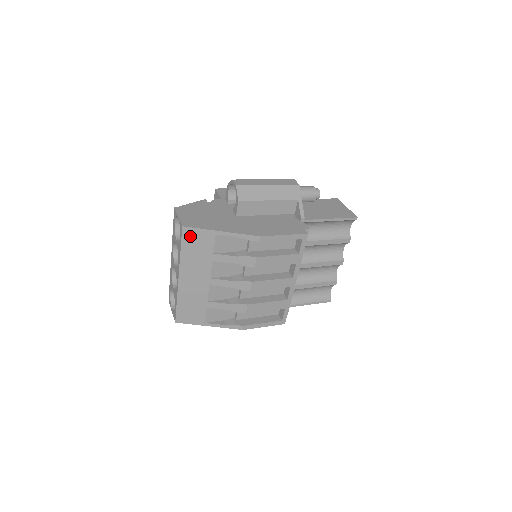
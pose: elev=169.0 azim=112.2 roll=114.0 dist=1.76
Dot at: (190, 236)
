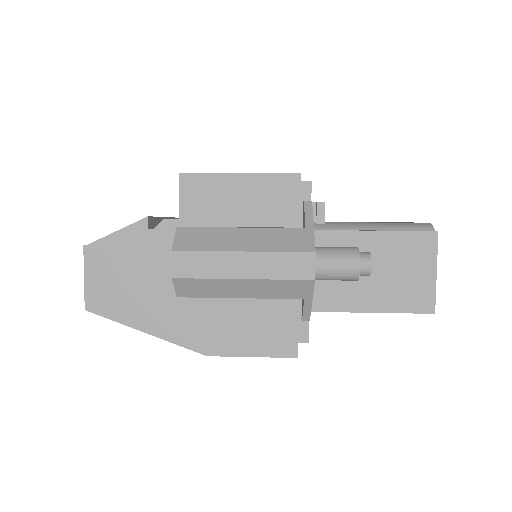
Dot at: occluded
